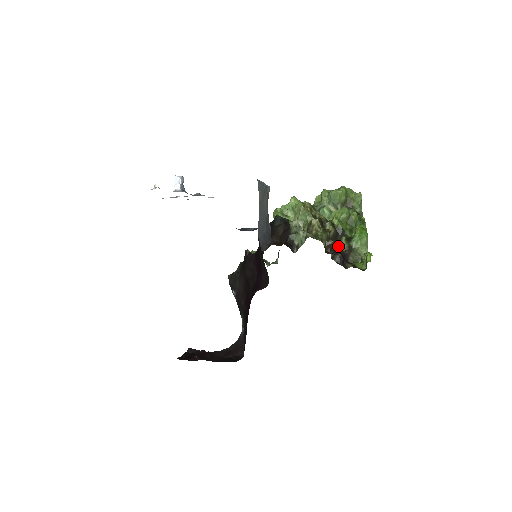
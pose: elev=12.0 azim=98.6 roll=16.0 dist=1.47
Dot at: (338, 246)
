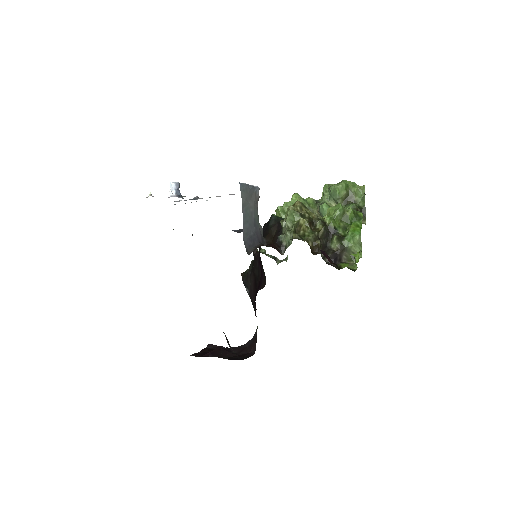
Dot at: (330, 245)
